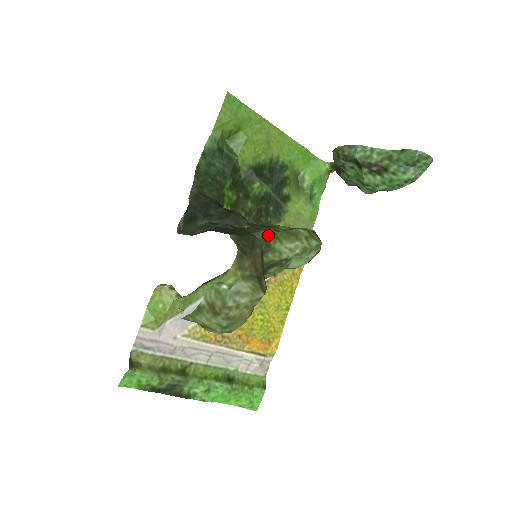
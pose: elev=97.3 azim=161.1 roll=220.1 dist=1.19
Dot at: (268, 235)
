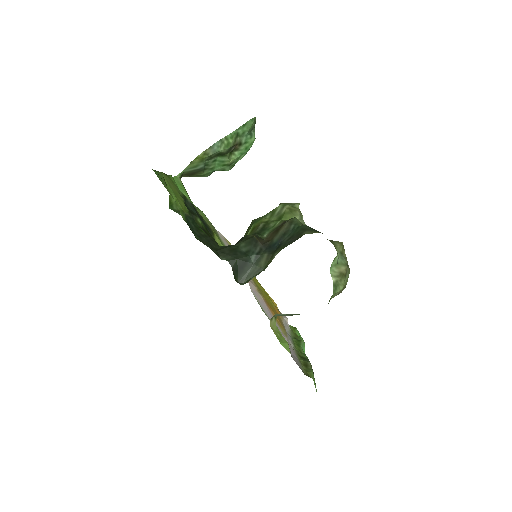
Dot at: (298, 220)
